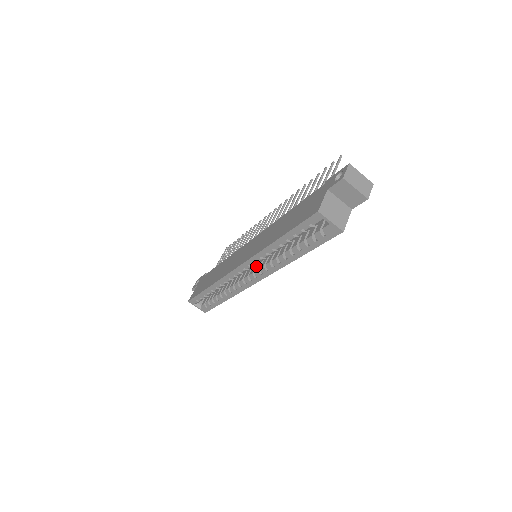
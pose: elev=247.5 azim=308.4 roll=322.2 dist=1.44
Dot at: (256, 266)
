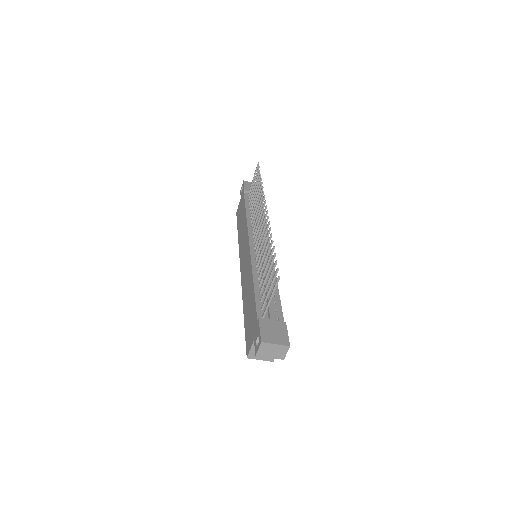
Dot at: occluded
